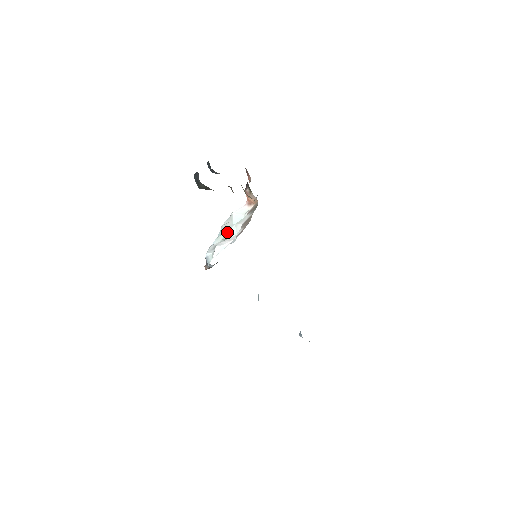
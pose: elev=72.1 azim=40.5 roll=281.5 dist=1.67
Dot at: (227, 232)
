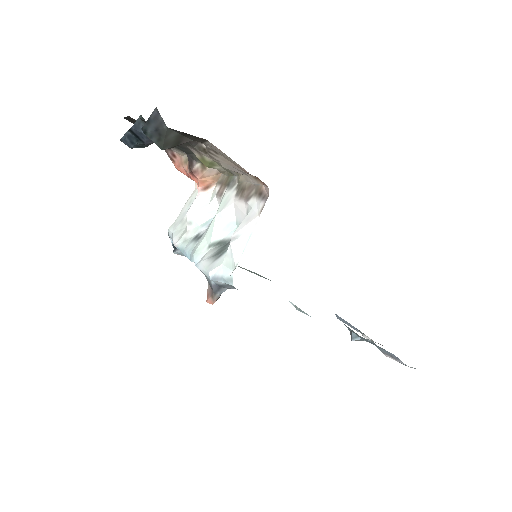
Dot at: (209, 233)
